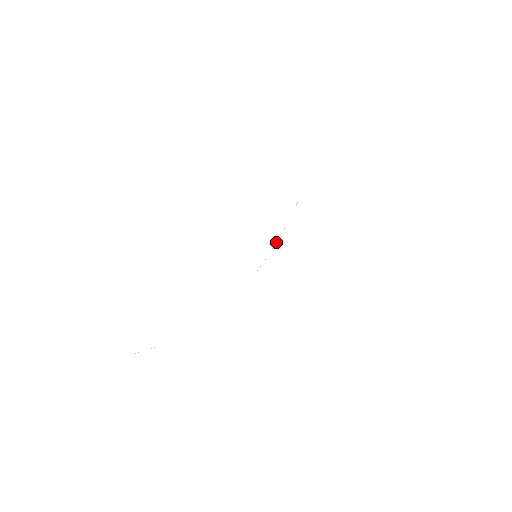
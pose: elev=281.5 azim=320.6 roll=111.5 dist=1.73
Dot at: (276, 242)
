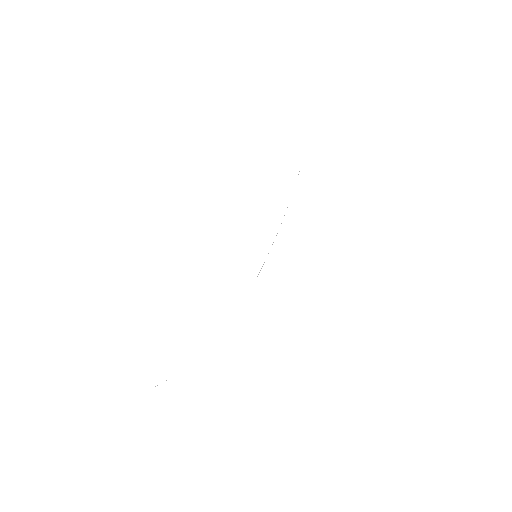
Dot at: (276, 235)
